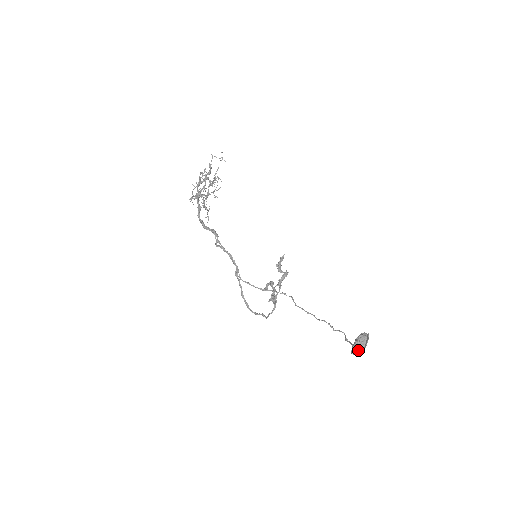
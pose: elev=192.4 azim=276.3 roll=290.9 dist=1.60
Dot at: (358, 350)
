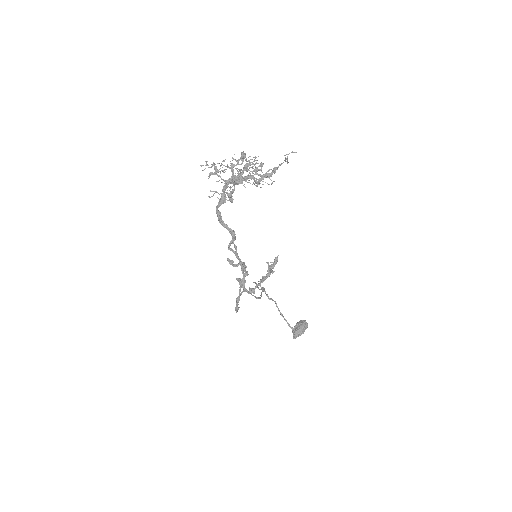
Dot at: occluded
